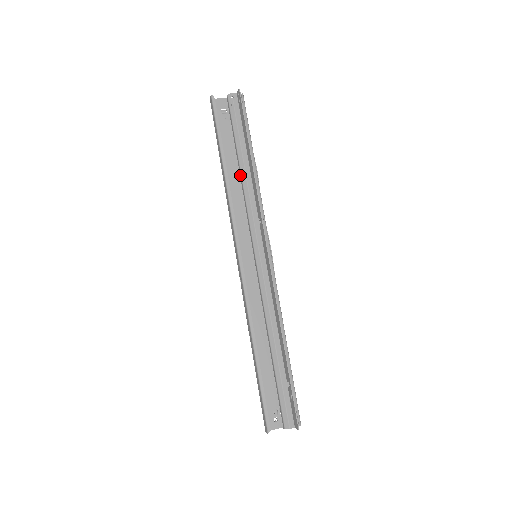
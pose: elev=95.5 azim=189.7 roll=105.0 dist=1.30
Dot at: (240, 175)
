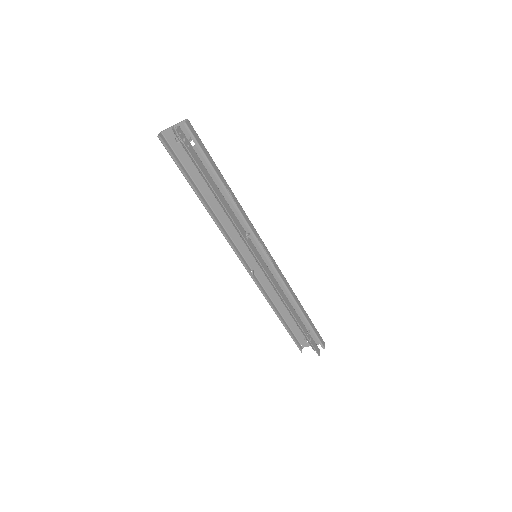
Dot at: (217, 199)
